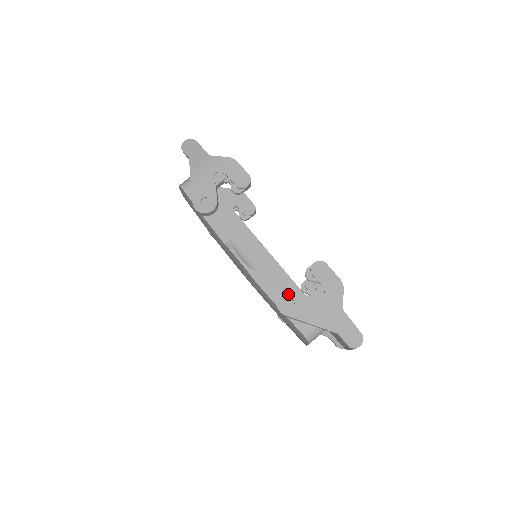
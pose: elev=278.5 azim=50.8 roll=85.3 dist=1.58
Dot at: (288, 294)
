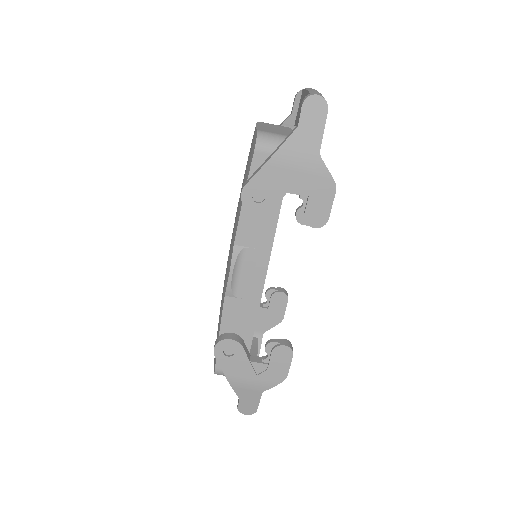
Dot at: (236, 345)
